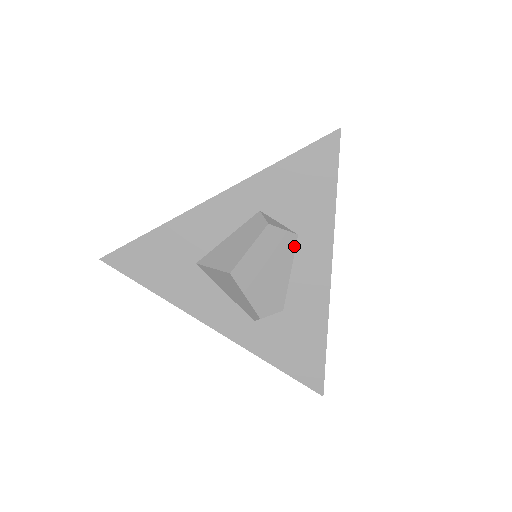
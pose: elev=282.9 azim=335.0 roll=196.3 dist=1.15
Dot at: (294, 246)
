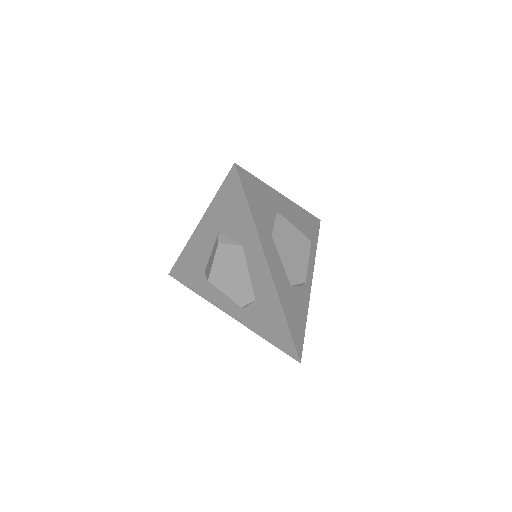
Dot at: (243, 254)
